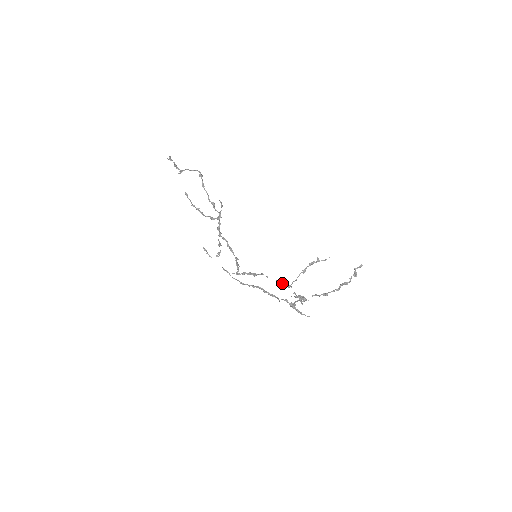
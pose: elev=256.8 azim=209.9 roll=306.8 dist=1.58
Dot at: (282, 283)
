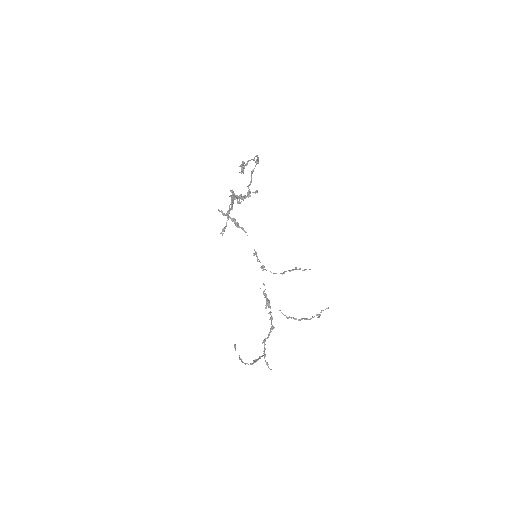
Dot at: (258, 259)
